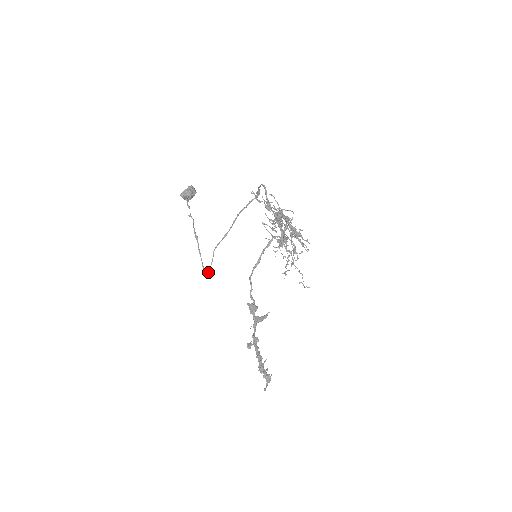
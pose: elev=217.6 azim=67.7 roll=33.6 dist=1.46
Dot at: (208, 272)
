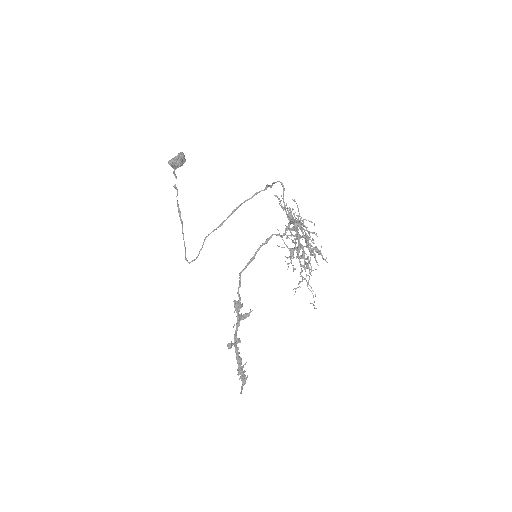
Dot at: (194, 259)
